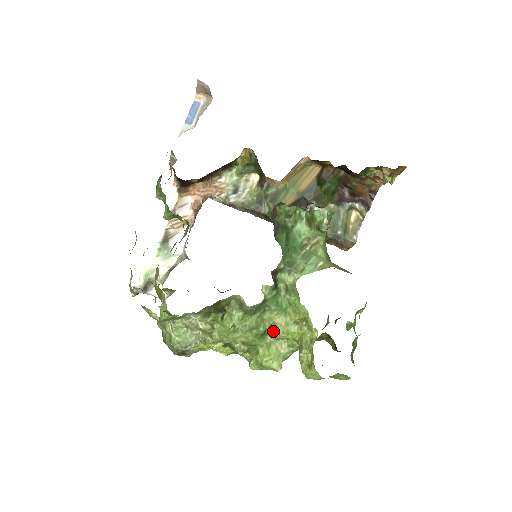
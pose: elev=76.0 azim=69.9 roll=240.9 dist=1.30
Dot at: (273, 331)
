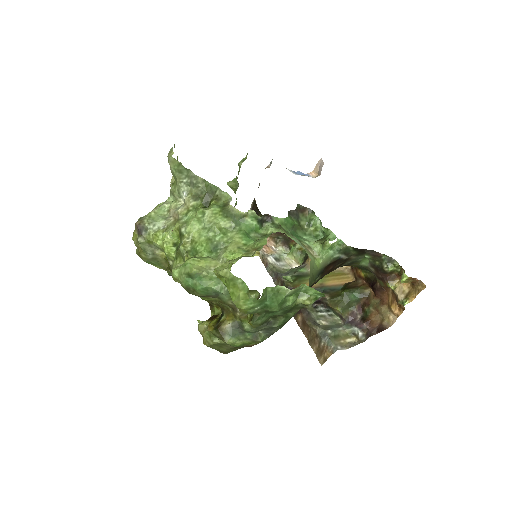
Dot at: (223, 250)
